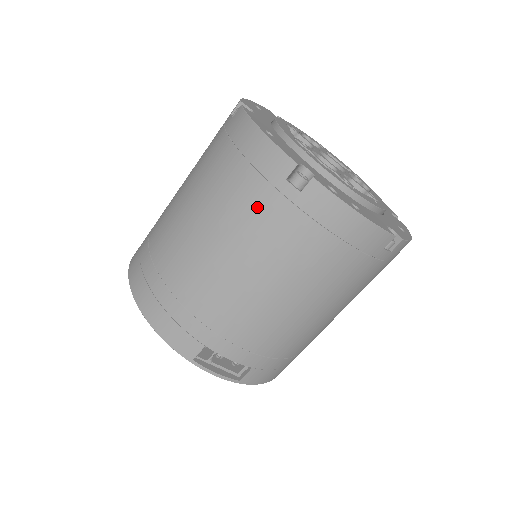
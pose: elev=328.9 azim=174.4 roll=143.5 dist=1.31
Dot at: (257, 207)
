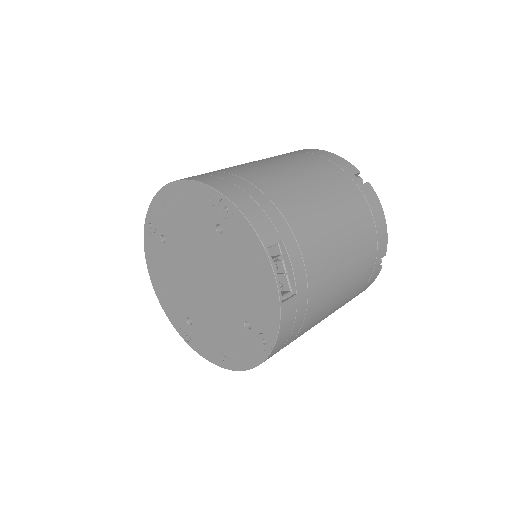
Dot at: (337, 177)
